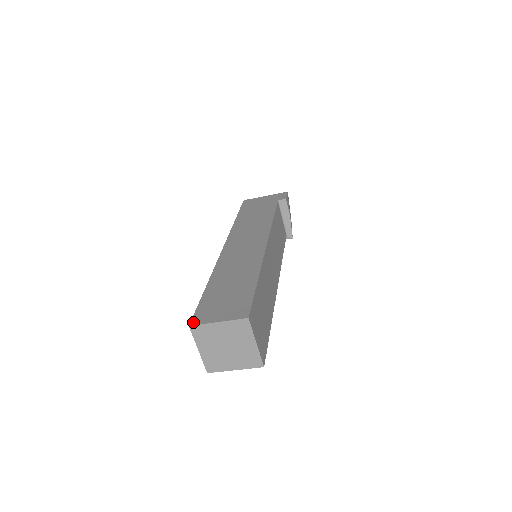
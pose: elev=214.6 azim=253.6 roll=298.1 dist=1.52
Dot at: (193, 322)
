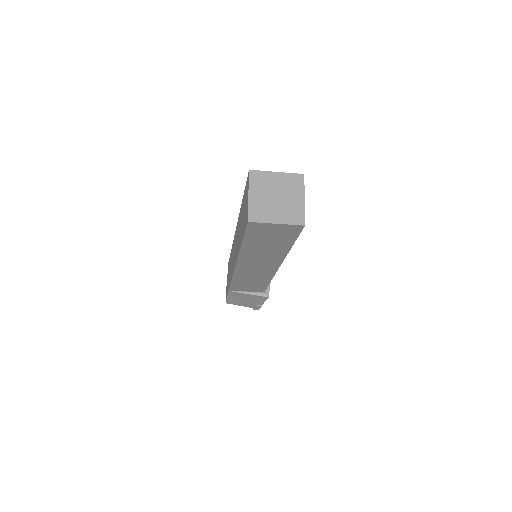
Dot at: (252, 172)
